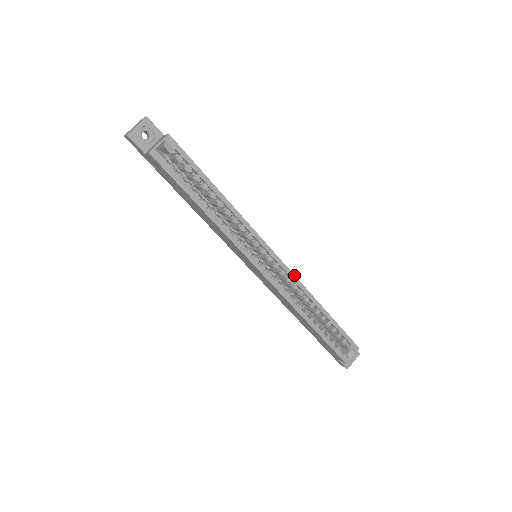
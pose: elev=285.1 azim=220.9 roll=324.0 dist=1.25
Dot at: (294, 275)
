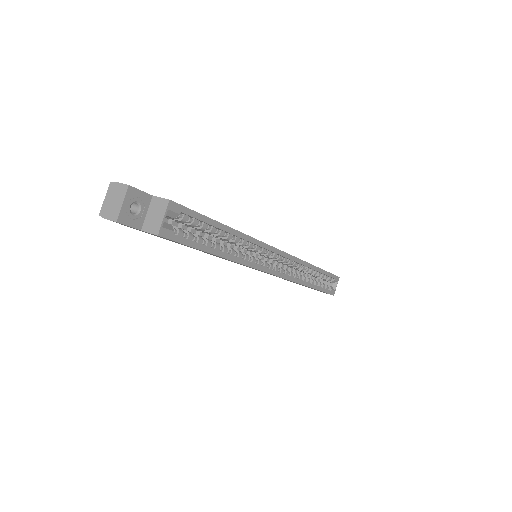
Dot at: (294, 257)
